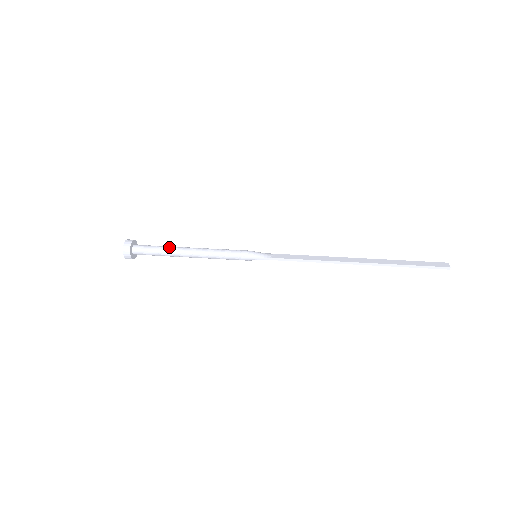
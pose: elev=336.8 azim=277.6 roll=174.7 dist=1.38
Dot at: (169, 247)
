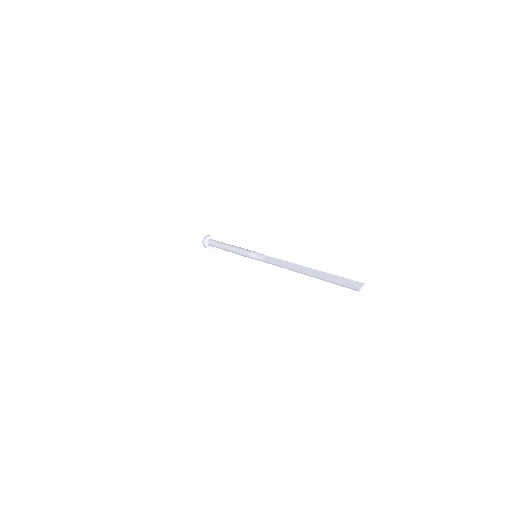
Dot at: (220, 244)
